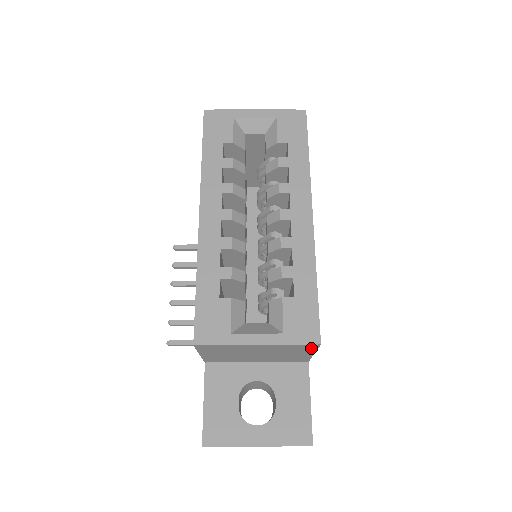
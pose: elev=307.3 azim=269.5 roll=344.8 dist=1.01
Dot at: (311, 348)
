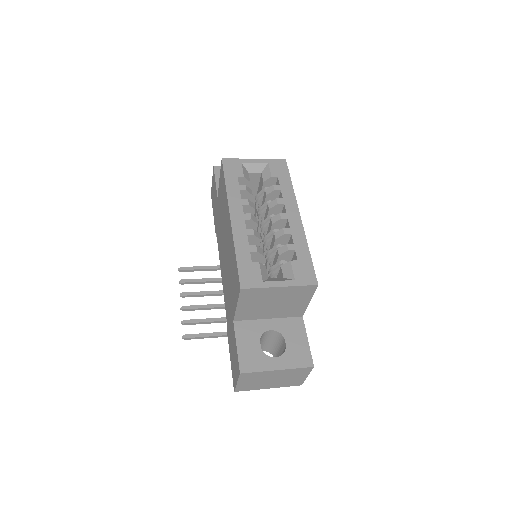
Dot at: (311, 292)
